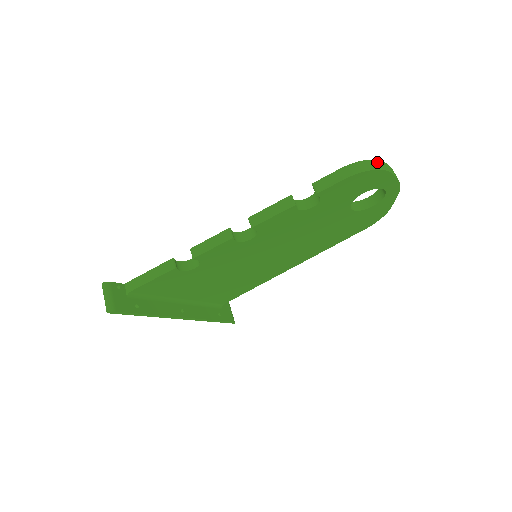
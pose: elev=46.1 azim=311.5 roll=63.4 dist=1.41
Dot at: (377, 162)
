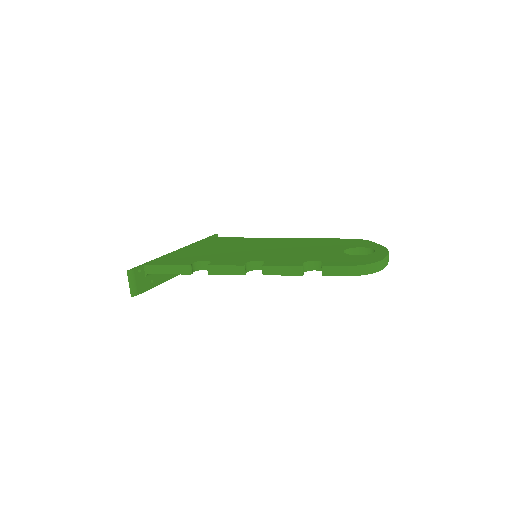
Dot at: (378, 264)
